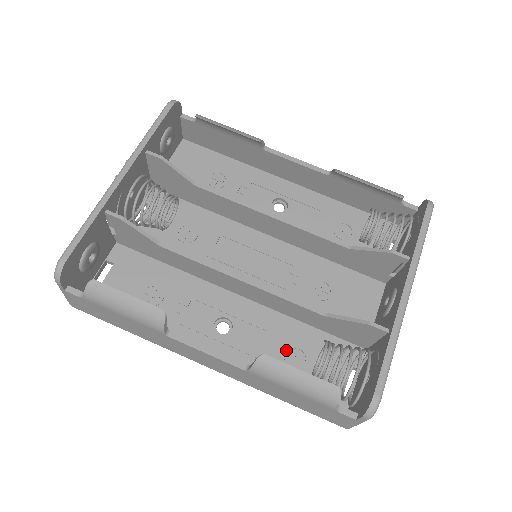
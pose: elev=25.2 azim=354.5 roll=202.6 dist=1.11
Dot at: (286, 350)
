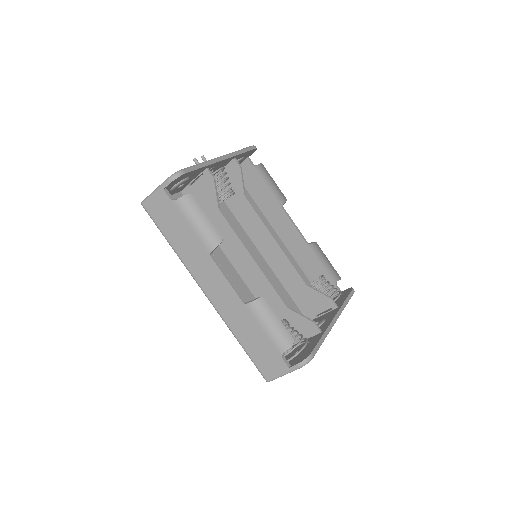
Dot at: occluded
